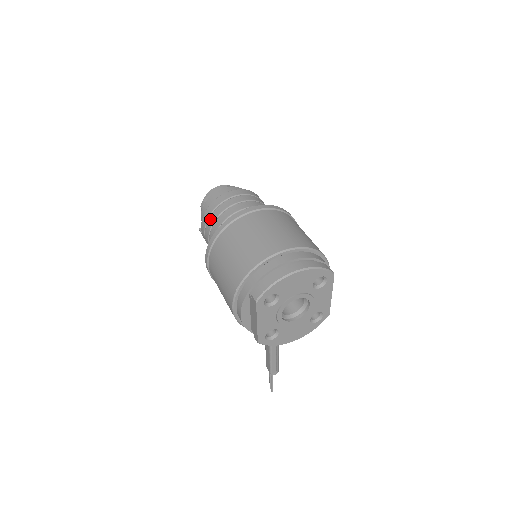
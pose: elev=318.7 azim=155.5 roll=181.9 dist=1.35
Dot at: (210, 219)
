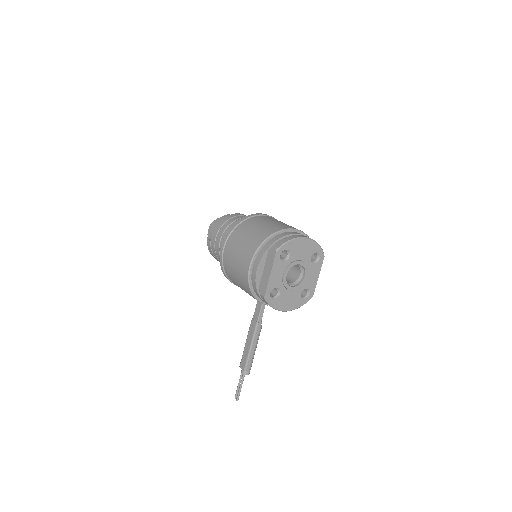
Dot at: (225, 225)
